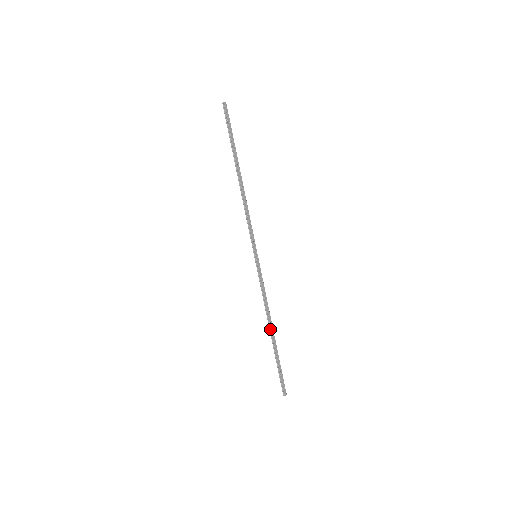
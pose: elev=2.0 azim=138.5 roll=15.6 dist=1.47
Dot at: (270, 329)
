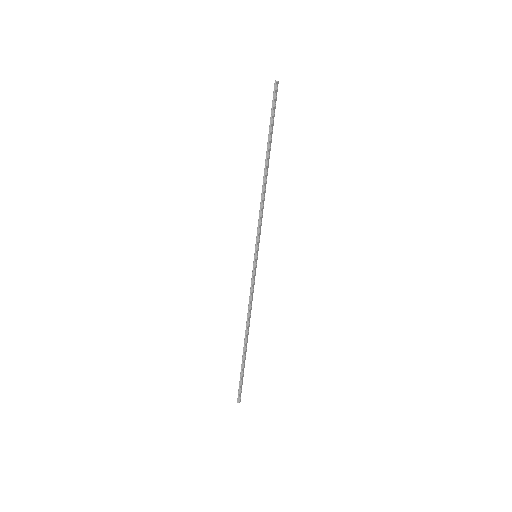
Dot at: (246, 334)
